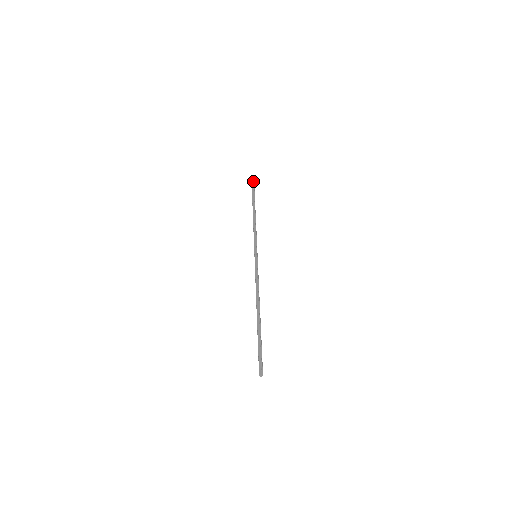
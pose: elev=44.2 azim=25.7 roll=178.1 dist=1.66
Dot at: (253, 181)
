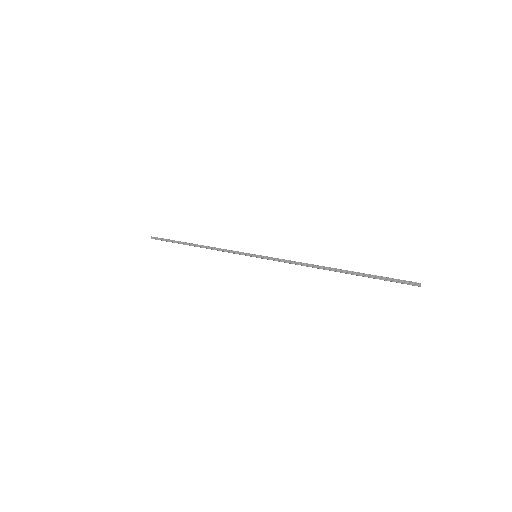
Dot at: occluded
